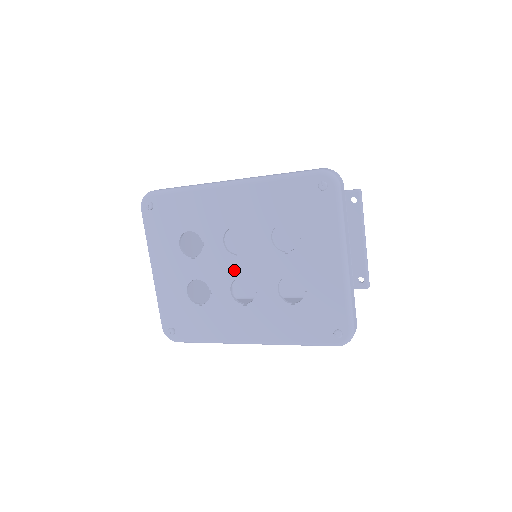
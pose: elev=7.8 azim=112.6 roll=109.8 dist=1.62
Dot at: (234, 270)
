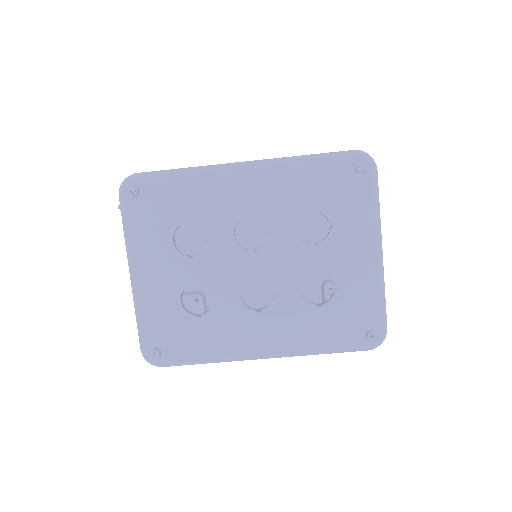
Dot at: (247, 269)
